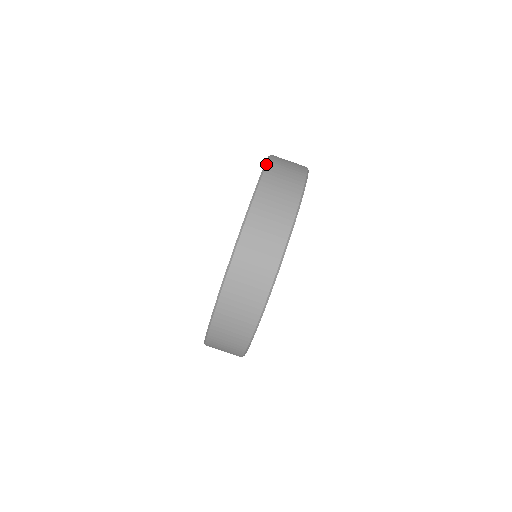
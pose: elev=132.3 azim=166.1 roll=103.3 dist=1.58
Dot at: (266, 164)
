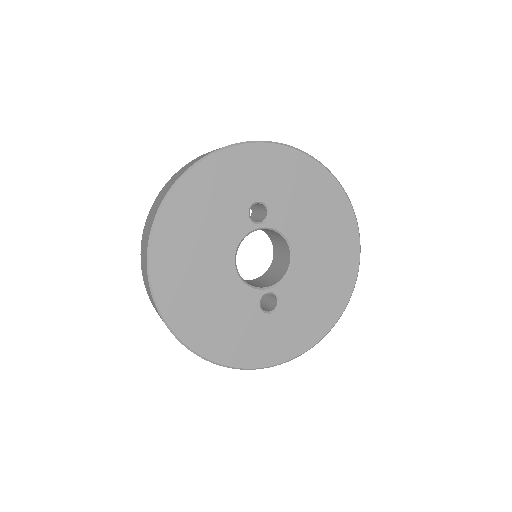
Dot at: occluded
